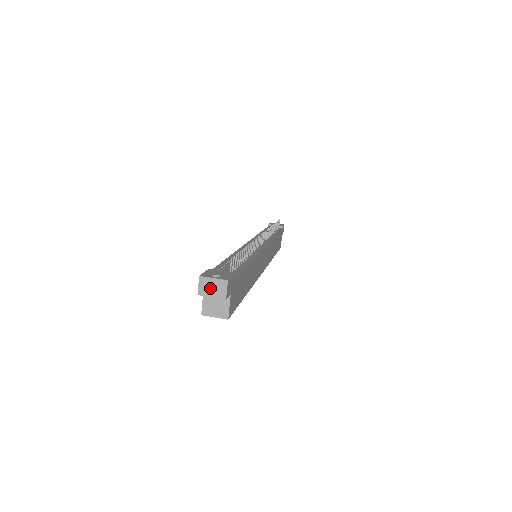
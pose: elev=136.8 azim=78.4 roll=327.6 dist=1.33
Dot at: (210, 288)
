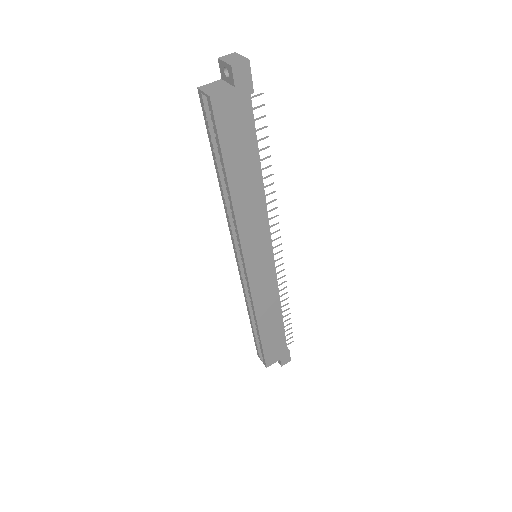
Dot at: (231, 58)
